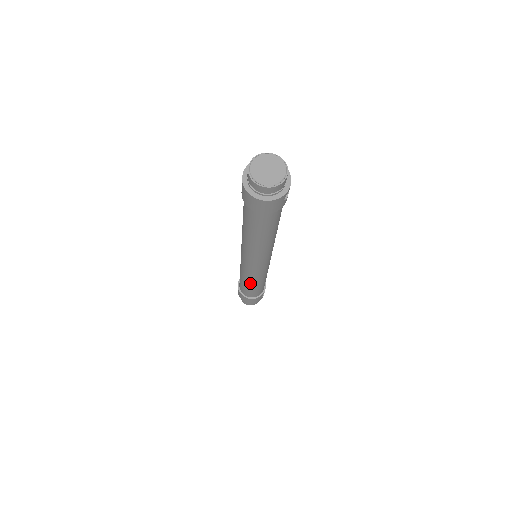
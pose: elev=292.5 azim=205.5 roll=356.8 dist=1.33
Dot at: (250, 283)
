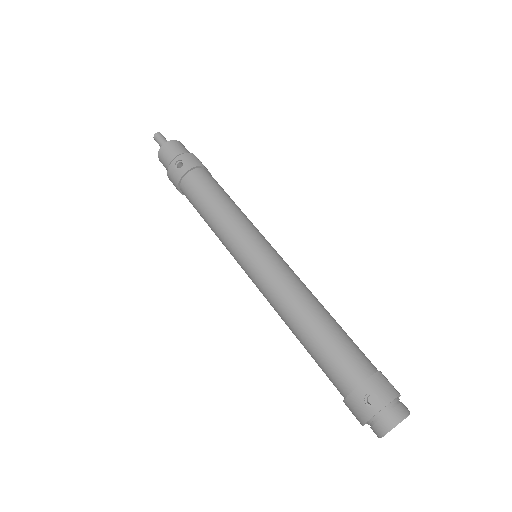
Dot at: occluded
